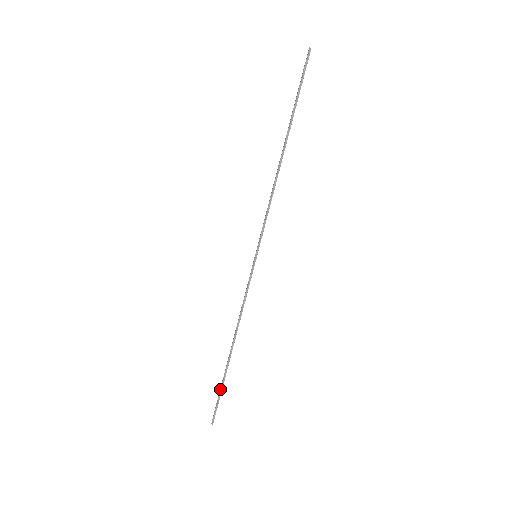
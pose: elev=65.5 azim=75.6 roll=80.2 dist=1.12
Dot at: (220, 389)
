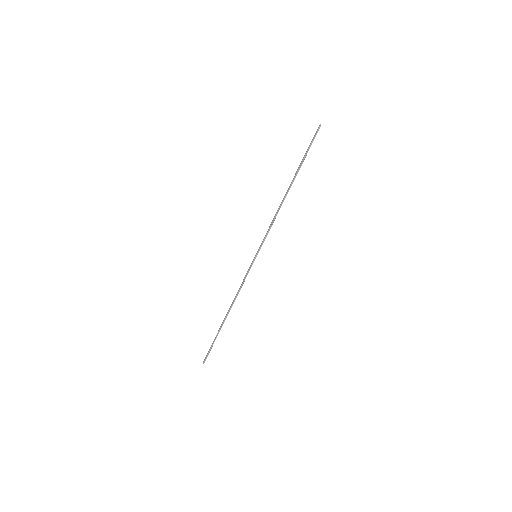
Dot at: (213, 341)
